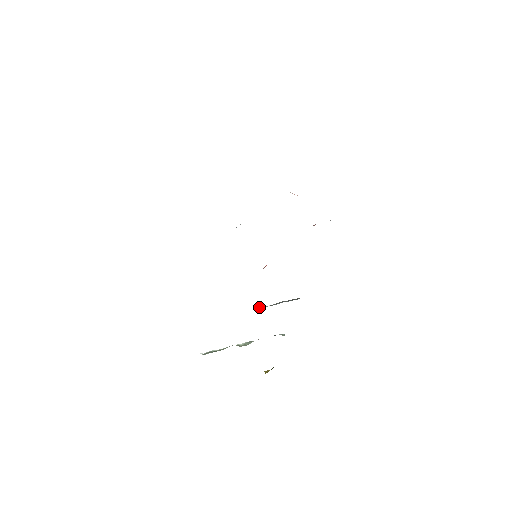
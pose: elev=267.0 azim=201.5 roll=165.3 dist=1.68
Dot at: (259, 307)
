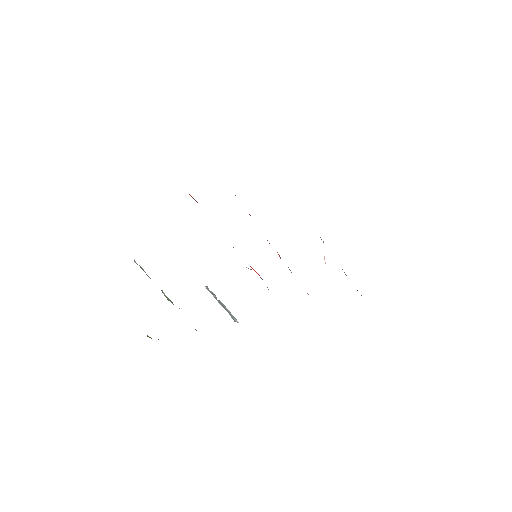
Dot at: occluded
